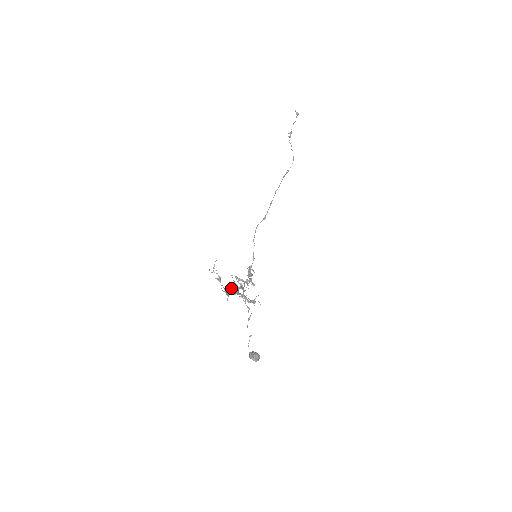
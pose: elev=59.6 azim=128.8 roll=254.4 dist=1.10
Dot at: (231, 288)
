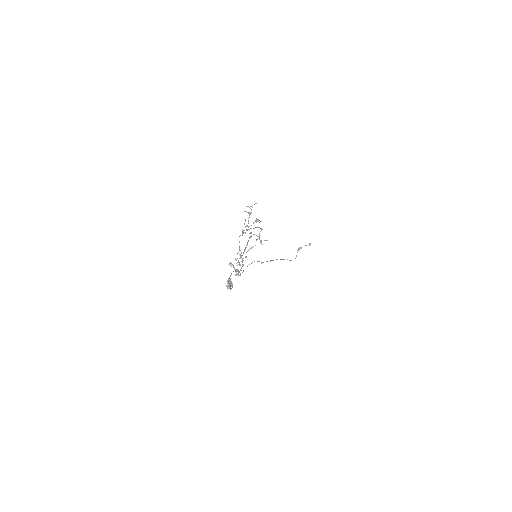
Dot at: (255, 221)
